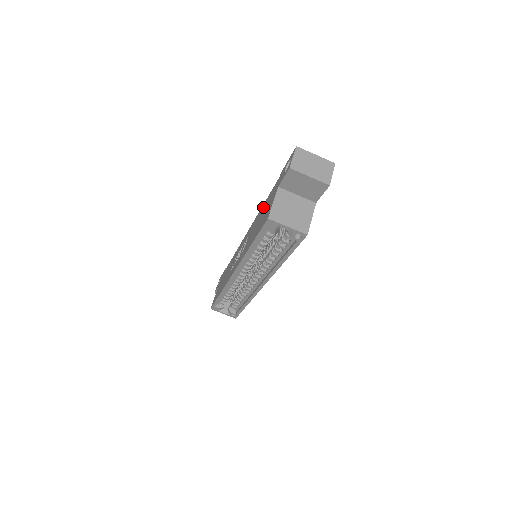
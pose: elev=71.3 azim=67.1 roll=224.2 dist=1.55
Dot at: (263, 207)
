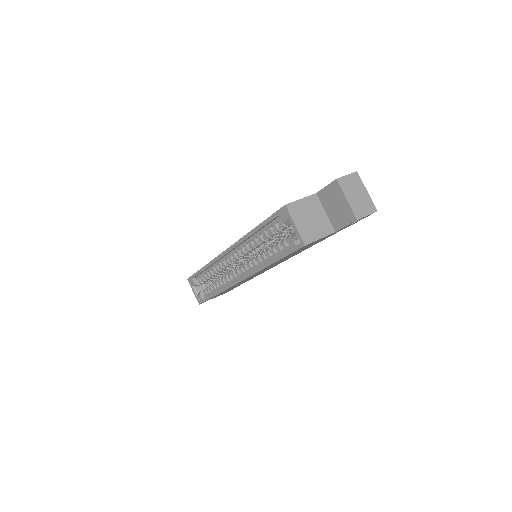
Dot at: occluded
